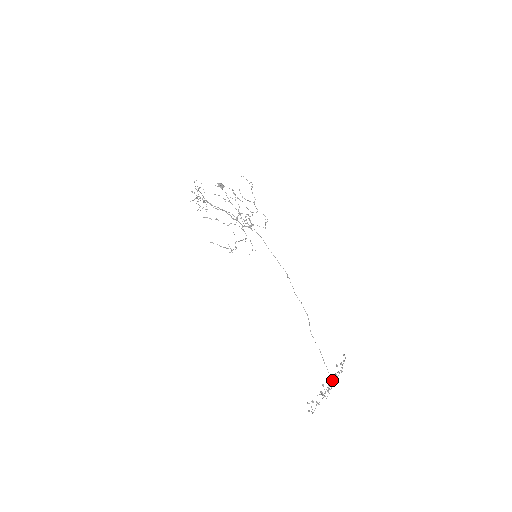
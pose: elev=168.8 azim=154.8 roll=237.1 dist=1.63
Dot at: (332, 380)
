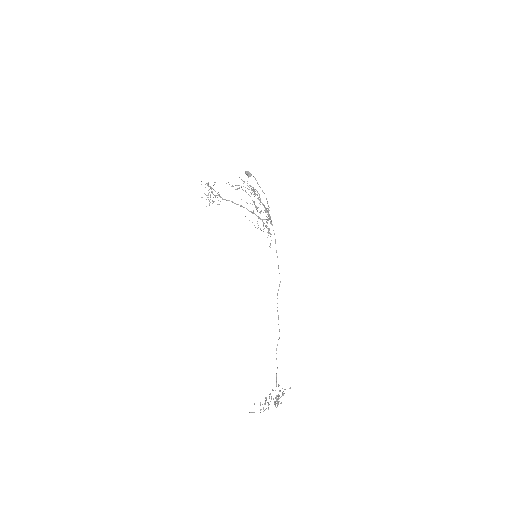
Dot at: (273, 398)
